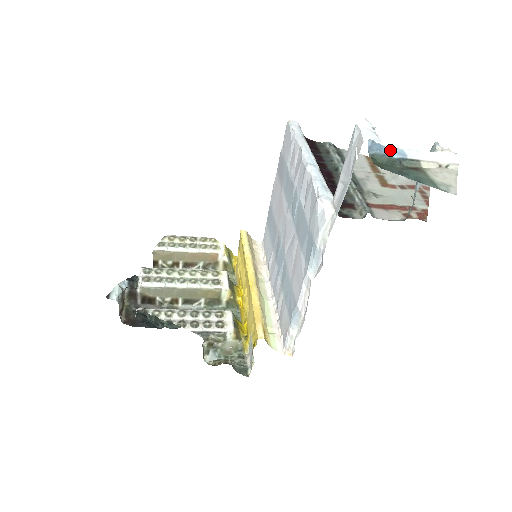
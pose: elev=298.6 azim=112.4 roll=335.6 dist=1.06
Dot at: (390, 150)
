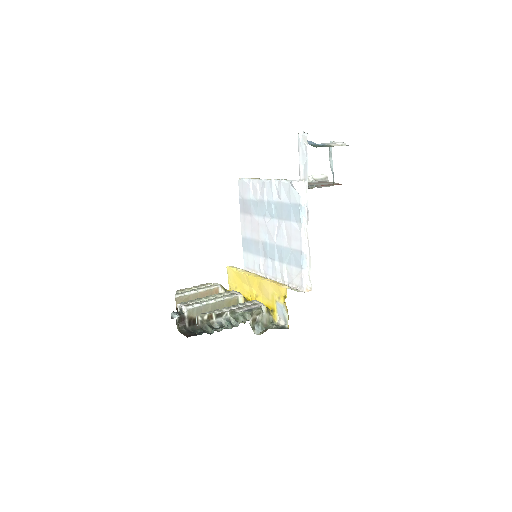
Dot at: (316, 144)
